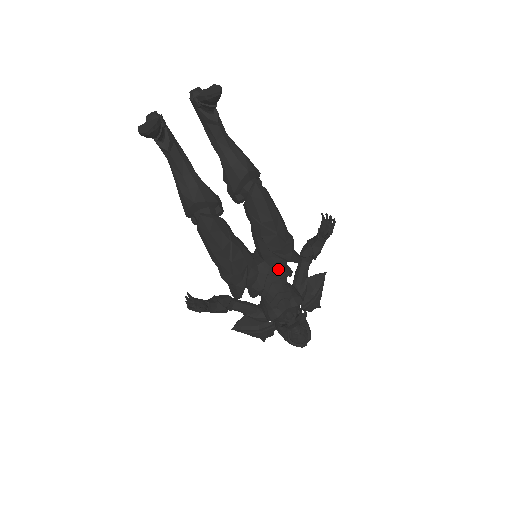
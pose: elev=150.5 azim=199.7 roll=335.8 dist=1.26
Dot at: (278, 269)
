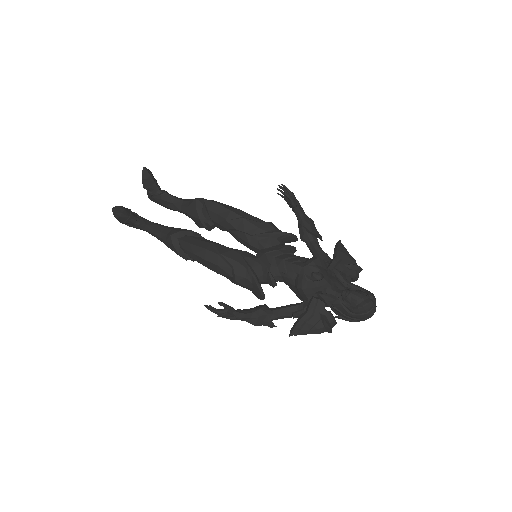
Dot at: (273, 247)
